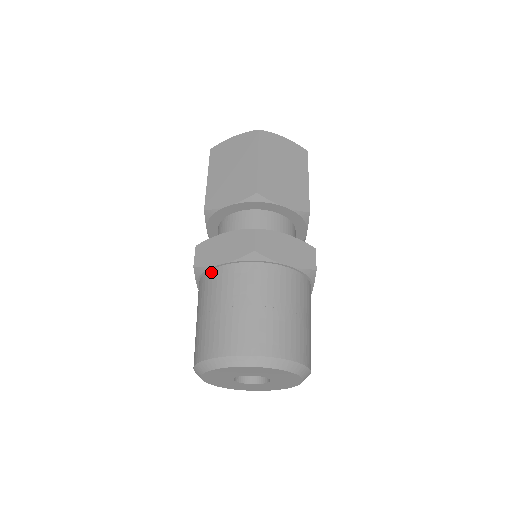
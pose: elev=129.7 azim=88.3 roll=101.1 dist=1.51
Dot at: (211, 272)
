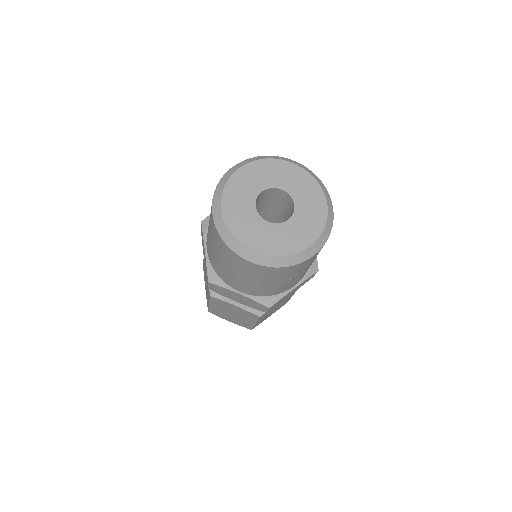
Dot at: occluded
